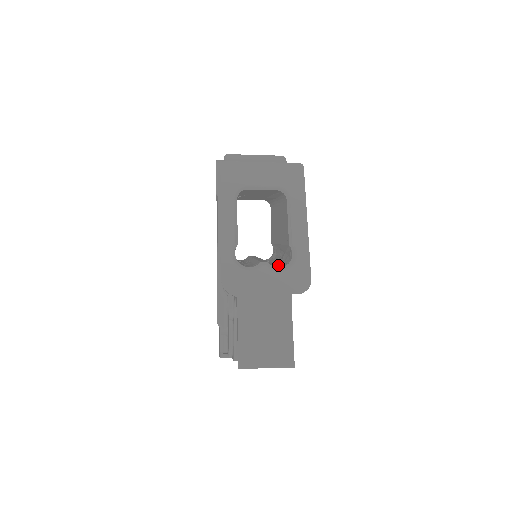
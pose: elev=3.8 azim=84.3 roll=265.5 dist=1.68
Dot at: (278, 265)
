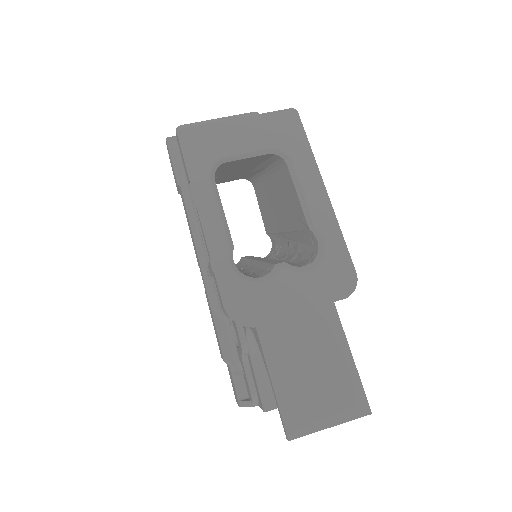
Dot at: (297, 262)
